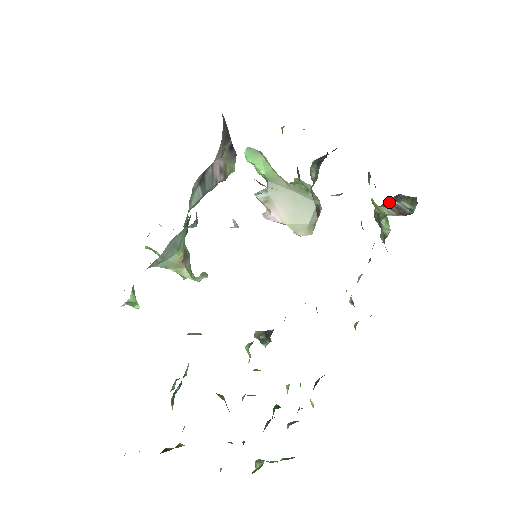
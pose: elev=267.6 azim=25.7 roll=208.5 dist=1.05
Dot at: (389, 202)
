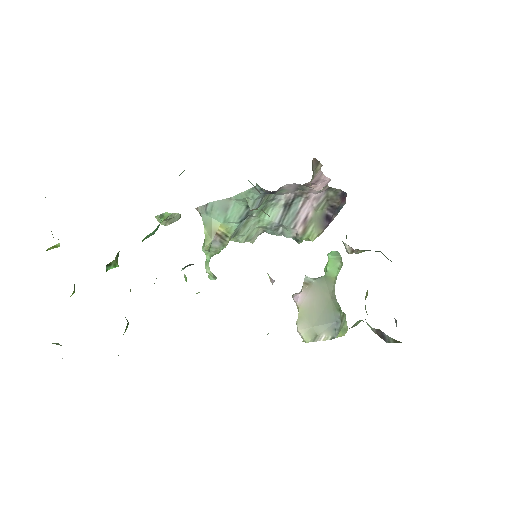
Dot at: occluded
